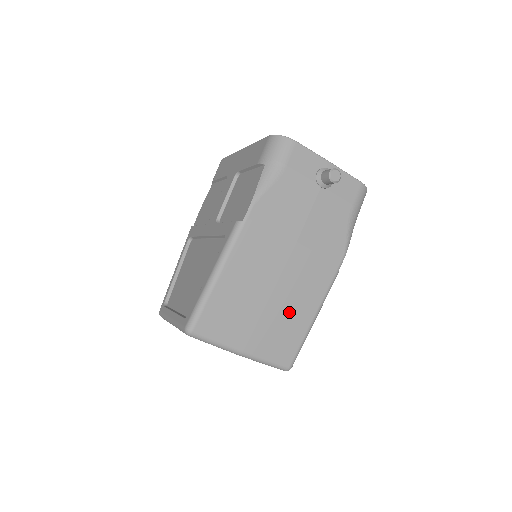
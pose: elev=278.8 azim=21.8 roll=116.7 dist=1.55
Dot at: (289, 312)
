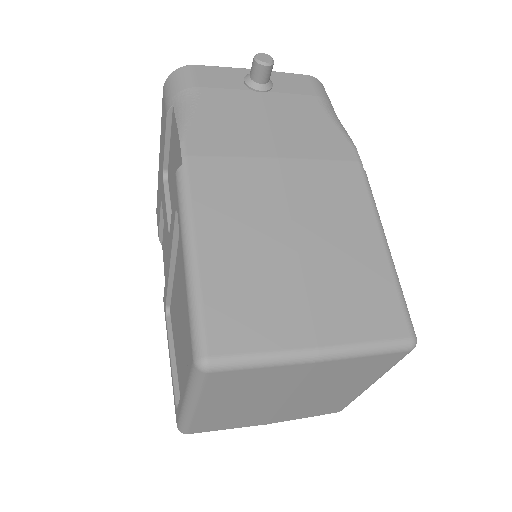
Dot at: (341, 252)
